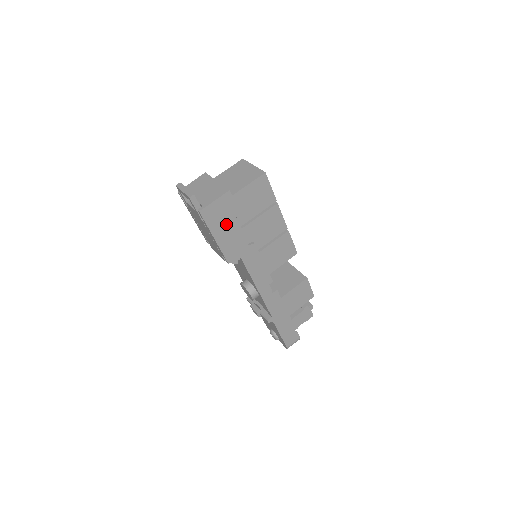
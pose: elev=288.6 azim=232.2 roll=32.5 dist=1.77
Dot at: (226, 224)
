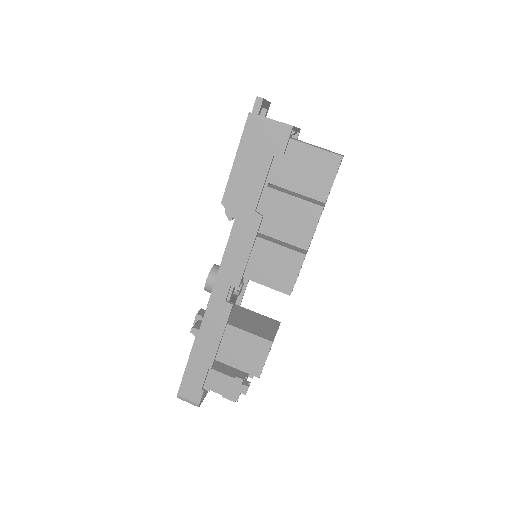
Dot at: (258, 158)
